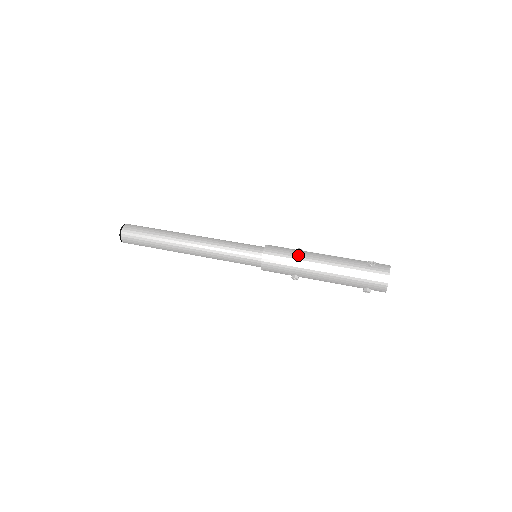
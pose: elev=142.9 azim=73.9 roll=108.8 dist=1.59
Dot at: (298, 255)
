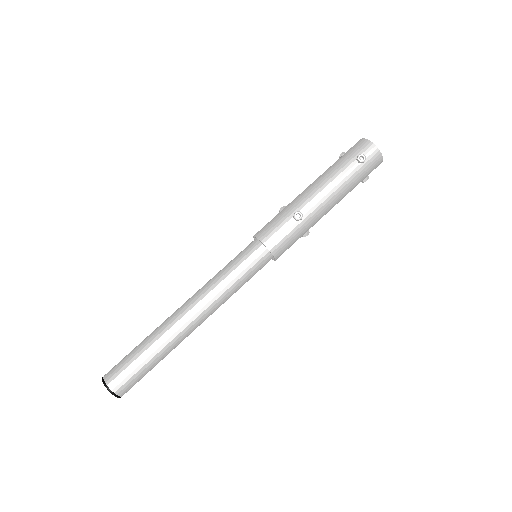
Dot at: (300, 219)
